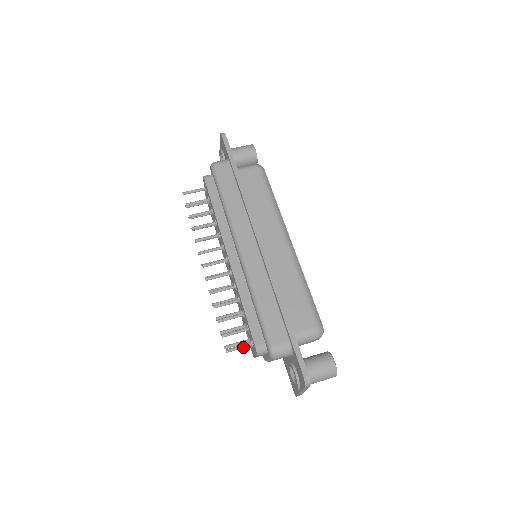
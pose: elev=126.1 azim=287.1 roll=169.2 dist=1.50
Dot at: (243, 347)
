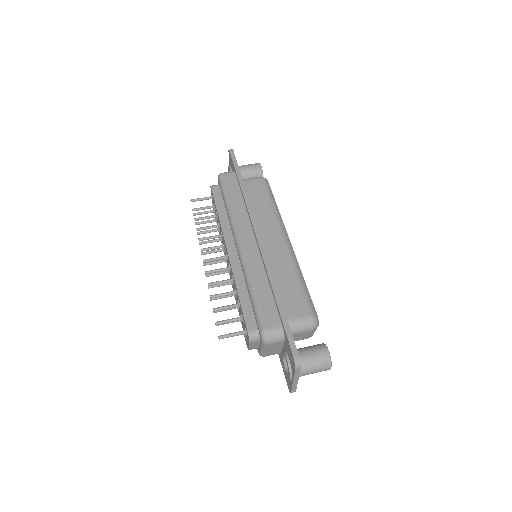
Dot at: (236, 334)
